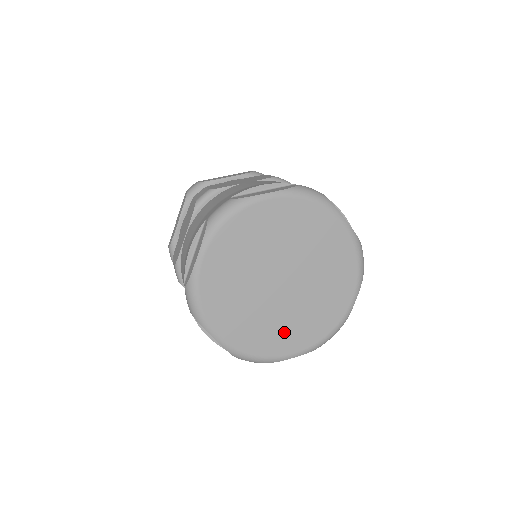
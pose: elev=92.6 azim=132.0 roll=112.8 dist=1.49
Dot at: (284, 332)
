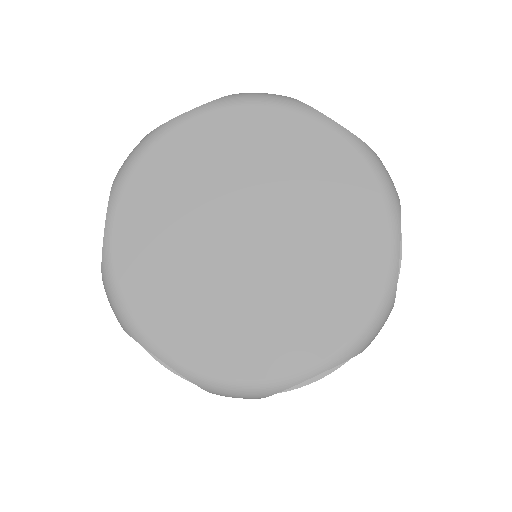
Dot at: (187, 309)
